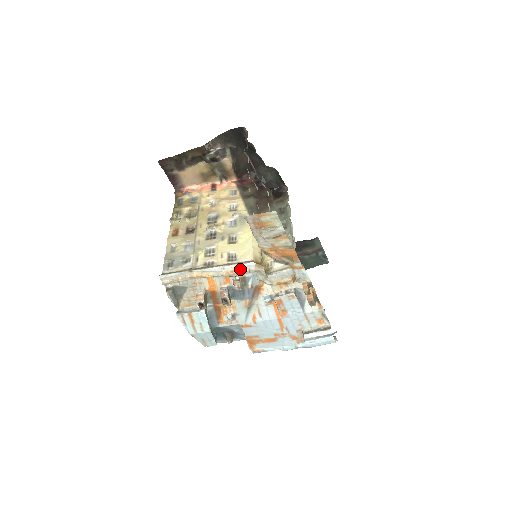
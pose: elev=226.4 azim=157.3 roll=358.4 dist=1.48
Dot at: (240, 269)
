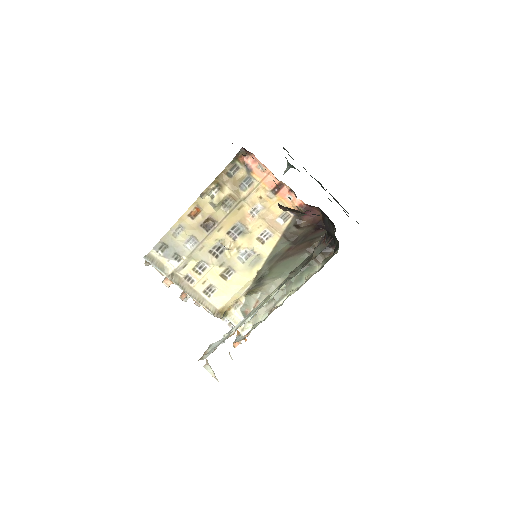
Dot at: (204, 307)
